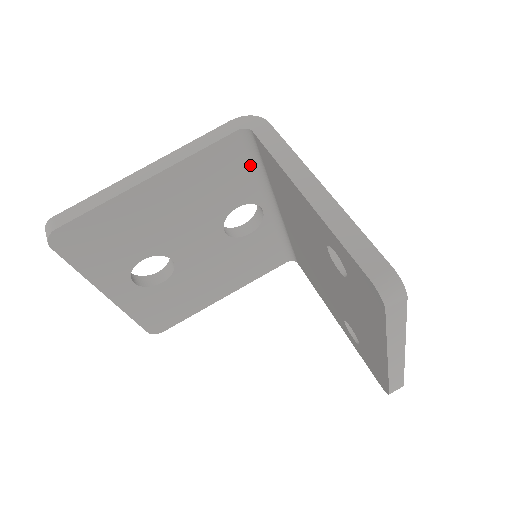
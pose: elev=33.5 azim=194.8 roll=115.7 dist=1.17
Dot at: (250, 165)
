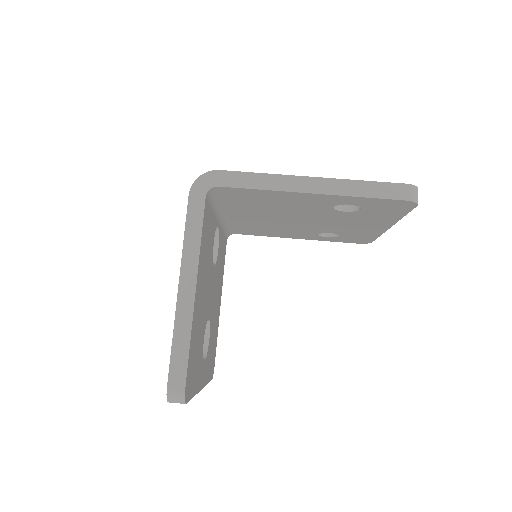
Dot at: (211, 208)
